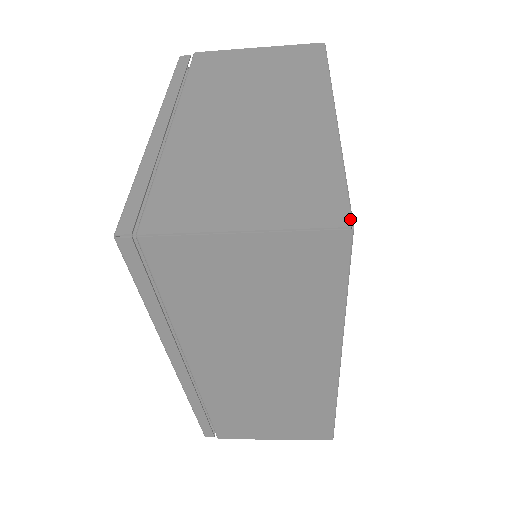
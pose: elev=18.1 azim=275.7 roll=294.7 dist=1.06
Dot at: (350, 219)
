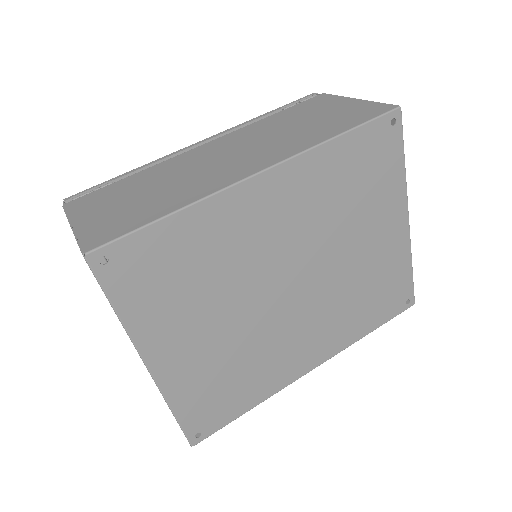
Dot at: (189, 443)
